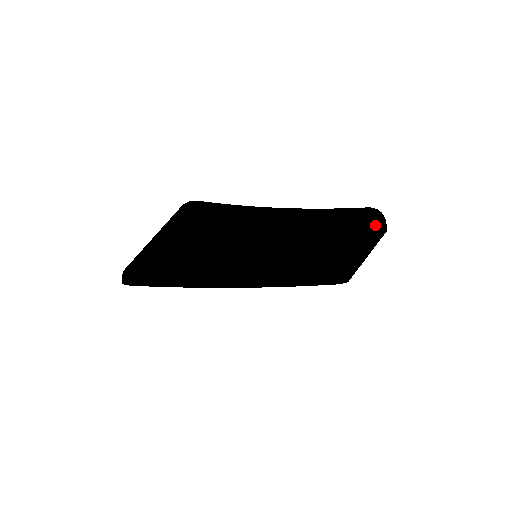
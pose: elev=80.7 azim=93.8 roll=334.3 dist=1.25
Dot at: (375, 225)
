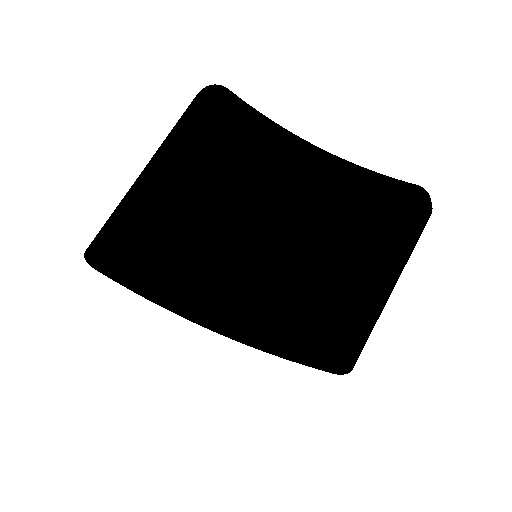
Dot at: (420, 193)
